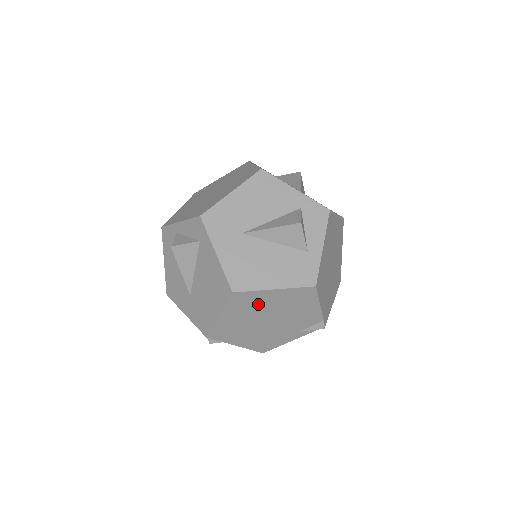
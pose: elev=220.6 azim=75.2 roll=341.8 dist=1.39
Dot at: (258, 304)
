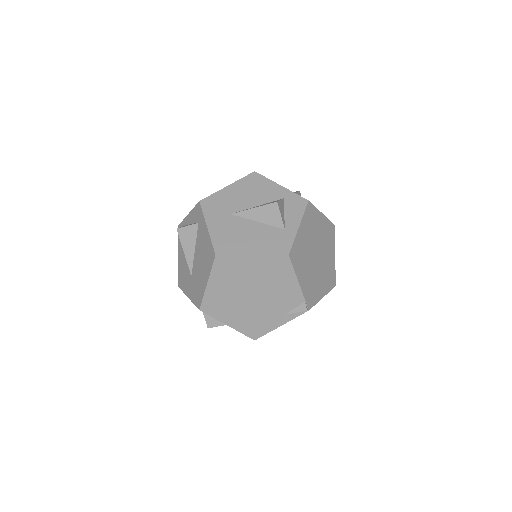
Dot at: (240, 272)
